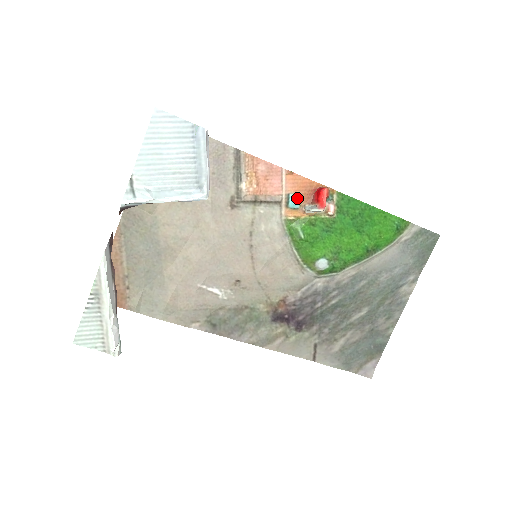
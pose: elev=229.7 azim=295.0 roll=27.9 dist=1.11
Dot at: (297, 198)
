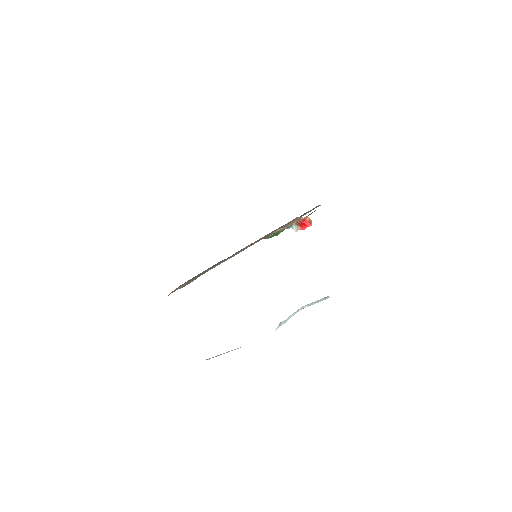
Dot at: occluded
